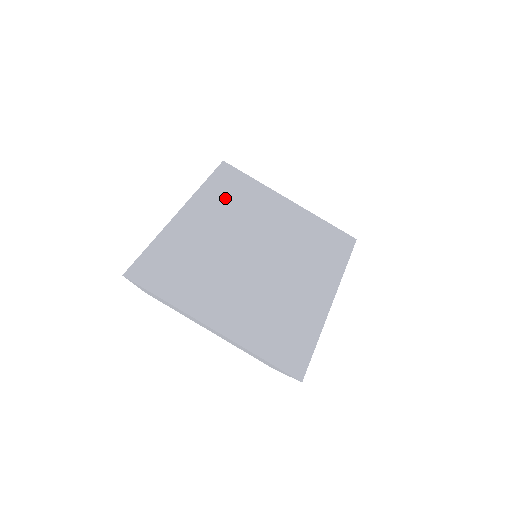
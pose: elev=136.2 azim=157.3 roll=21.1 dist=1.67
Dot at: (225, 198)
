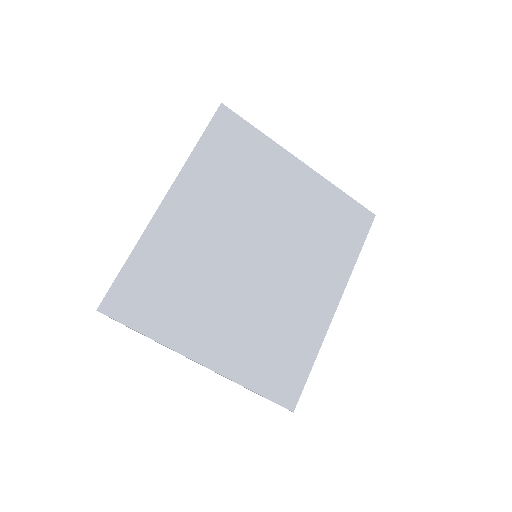
Dot at: (222, 170)
